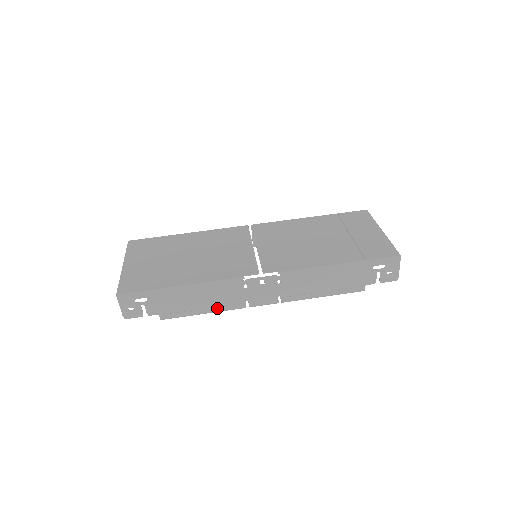
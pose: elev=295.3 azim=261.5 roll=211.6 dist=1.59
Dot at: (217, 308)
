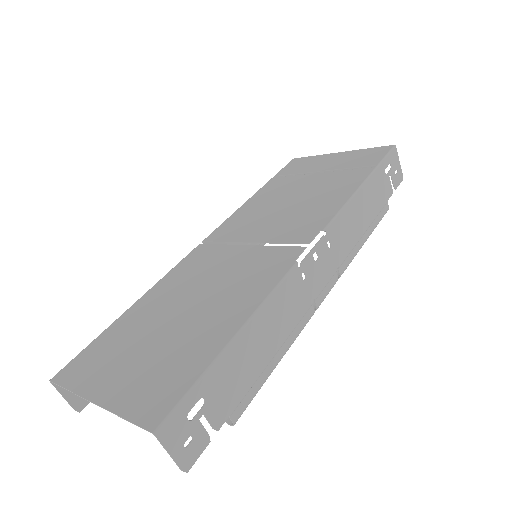
Dot at: (289, 339)
